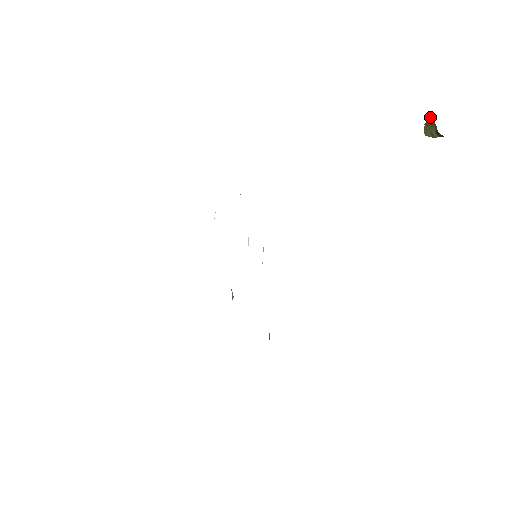
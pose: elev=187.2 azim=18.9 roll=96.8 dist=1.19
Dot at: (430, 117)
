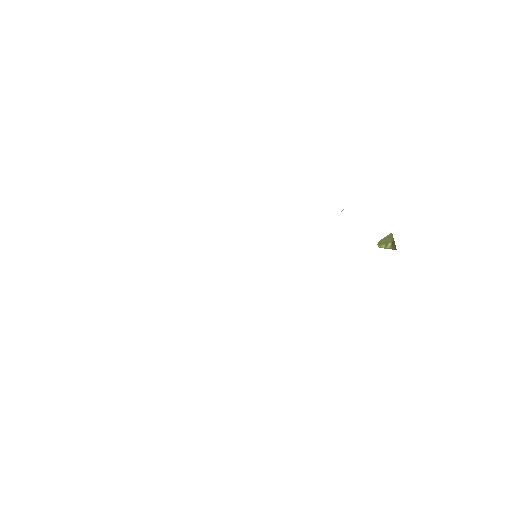
Dot at: (390, 234)
